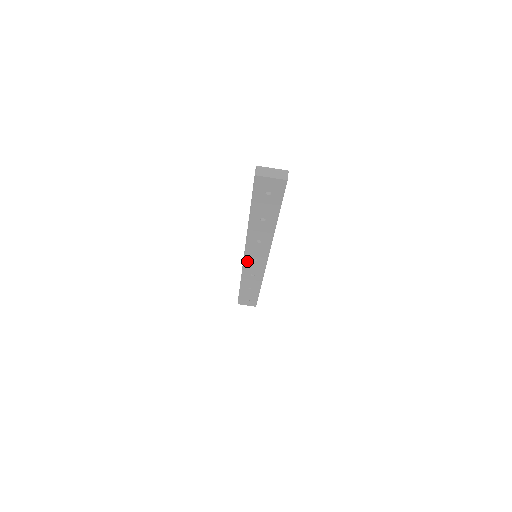
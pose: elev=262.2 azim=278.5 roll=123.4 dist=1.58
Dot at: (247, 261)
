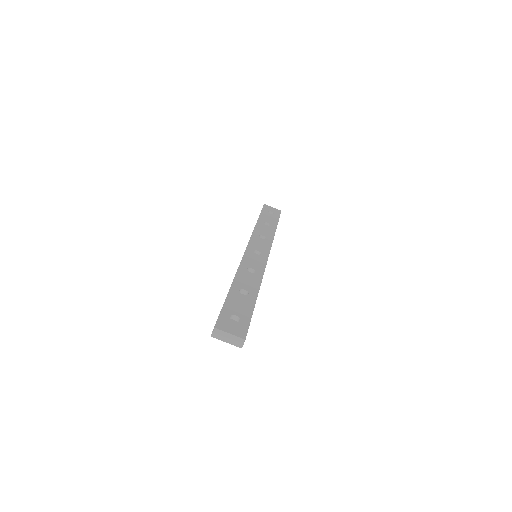
Dot at: occluded
